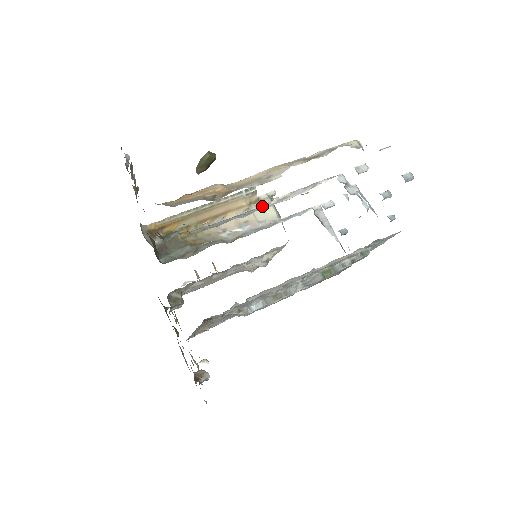
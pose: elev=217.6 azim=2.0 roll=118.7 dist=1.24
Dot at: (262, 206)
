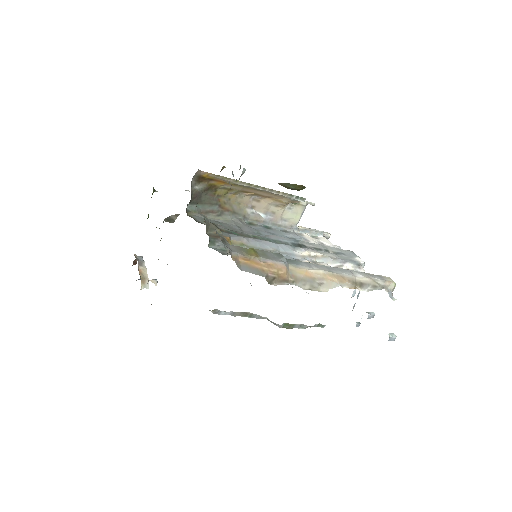
Dot at: (295, 252)
